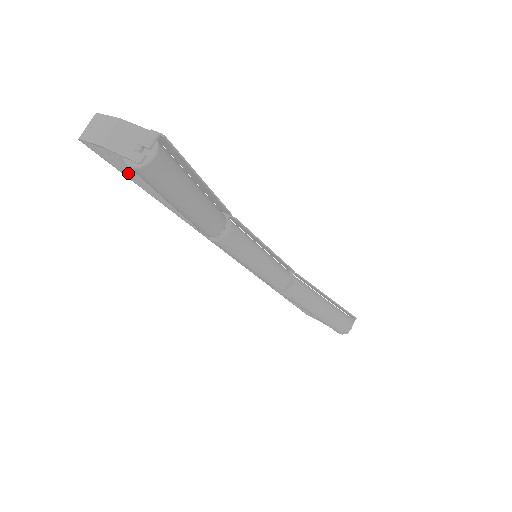
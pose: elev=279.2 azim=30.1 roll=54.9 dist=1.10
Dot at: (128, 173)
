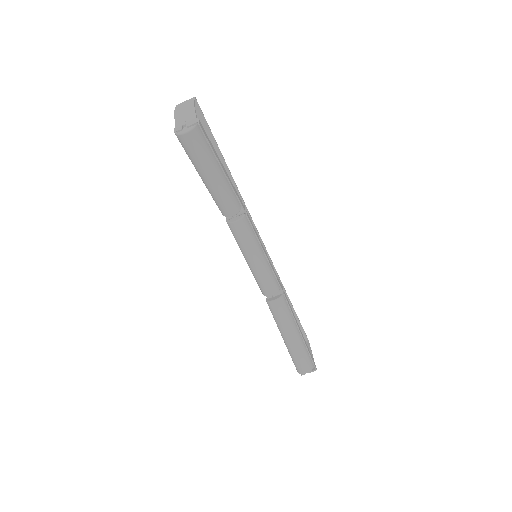
Dot at: occluded
